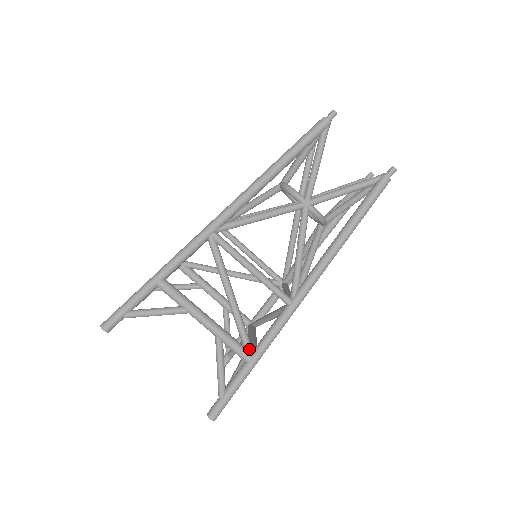
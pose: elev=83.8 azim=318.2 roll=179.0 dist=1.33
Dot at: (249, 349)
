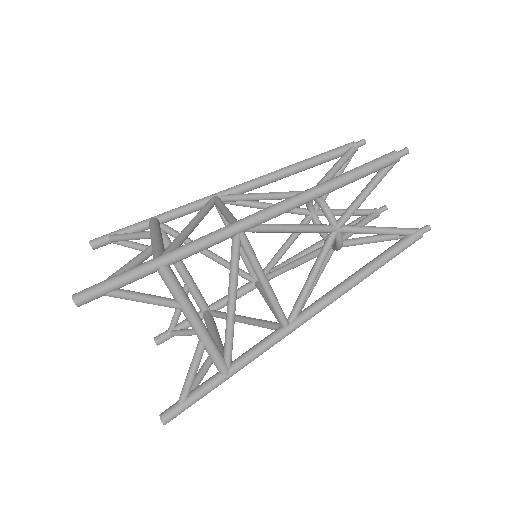
Dot at: (166, 251)
